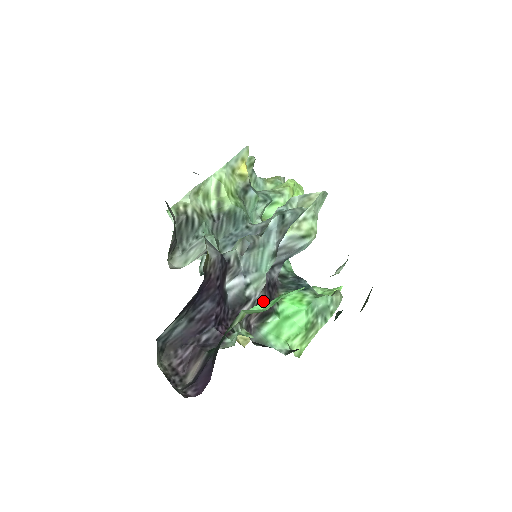
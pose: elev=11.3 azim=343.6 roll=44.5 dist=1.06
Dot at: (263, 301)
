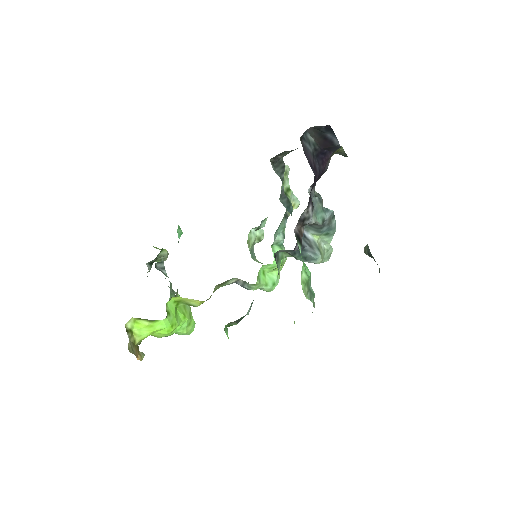
Dot at: (303, 232)
